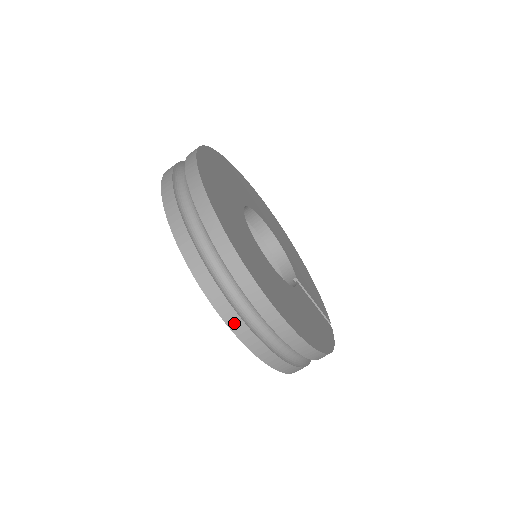
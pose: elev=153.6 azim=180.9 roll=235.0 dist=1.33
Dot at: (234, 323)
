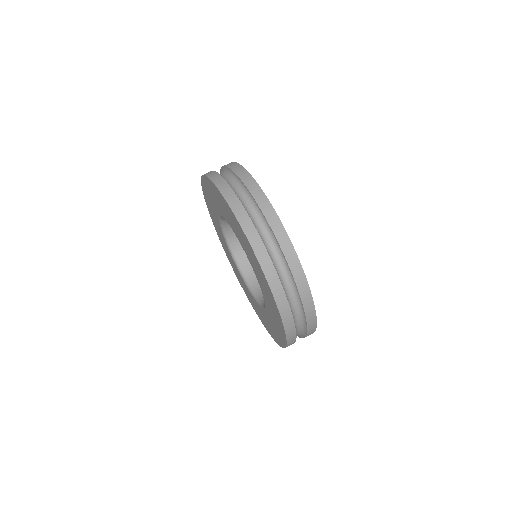
Dot at: (267, 267)
